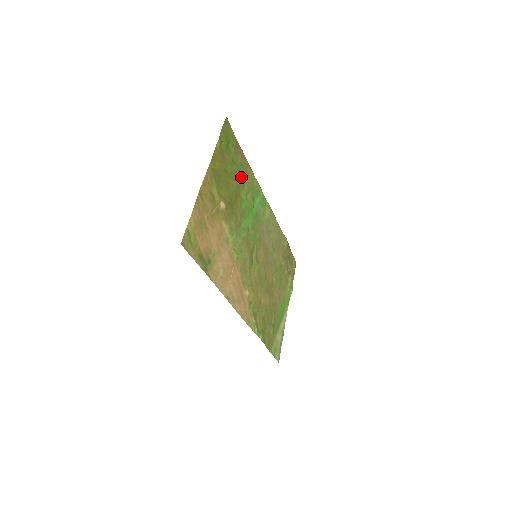
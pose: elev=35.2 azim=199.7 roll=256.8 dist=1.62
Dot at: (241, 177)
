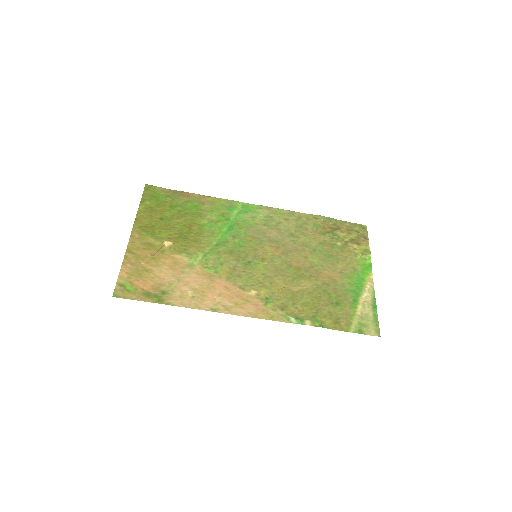
Dot at: (192, 210)
